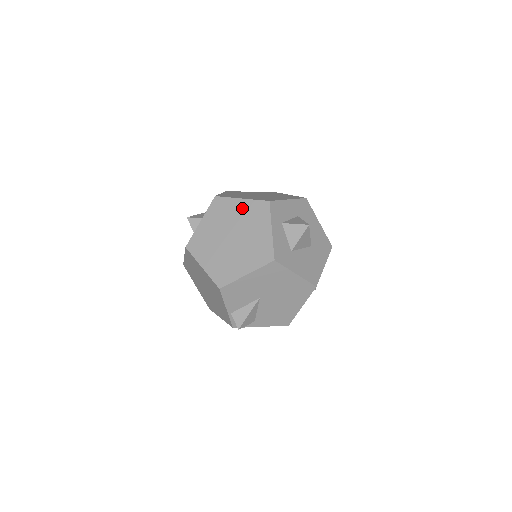
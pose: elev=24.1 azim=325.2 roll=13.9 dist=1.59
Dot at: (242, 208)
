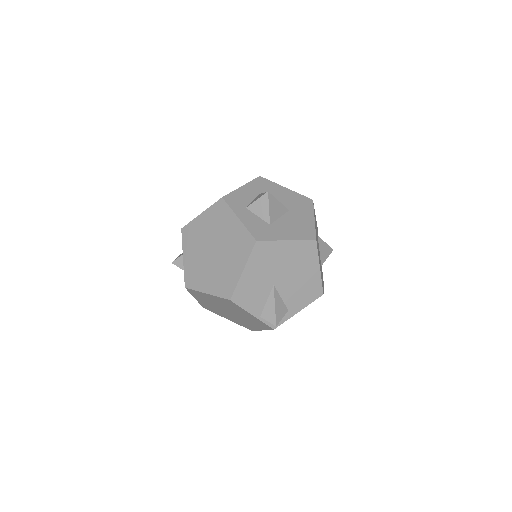
Dot at: (206, 221)
